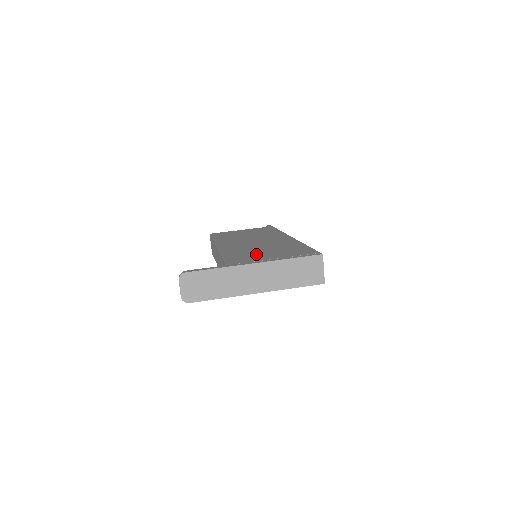
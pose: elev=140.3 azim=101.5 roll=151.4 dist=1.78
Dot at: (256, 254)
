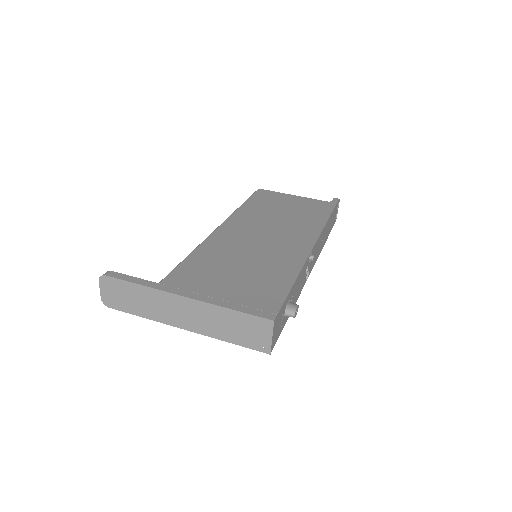
Dot at: (218, 272)
